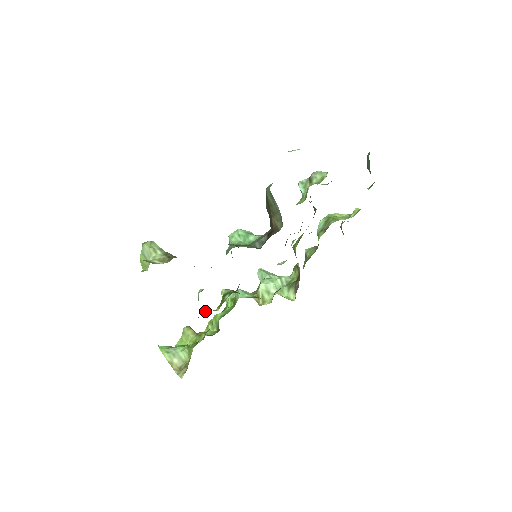
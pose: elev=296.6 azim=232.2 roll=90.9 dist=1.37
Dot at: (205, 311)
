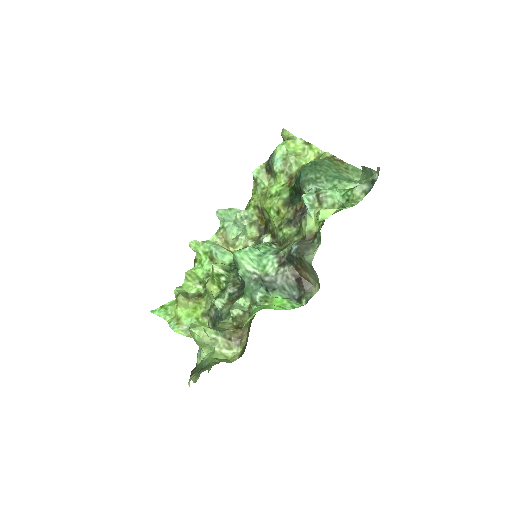
Dot at: occluded
